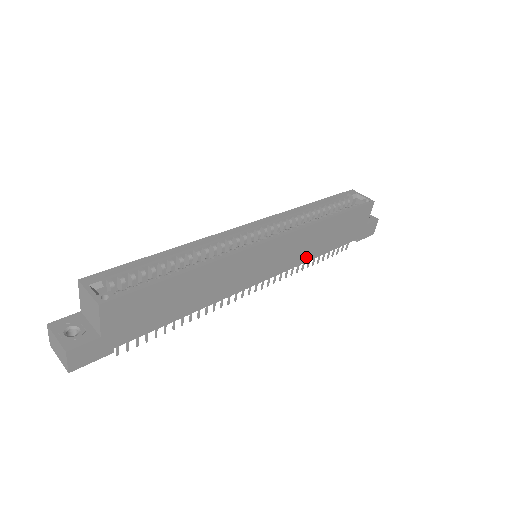
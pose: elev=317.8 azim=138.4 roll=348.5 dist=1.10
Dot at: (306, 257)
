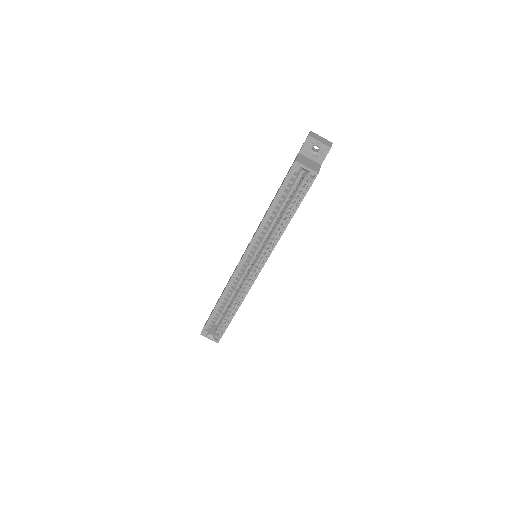
Dot at: occluded
